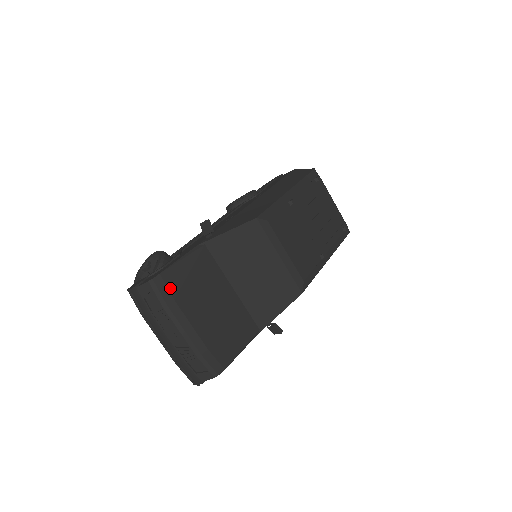
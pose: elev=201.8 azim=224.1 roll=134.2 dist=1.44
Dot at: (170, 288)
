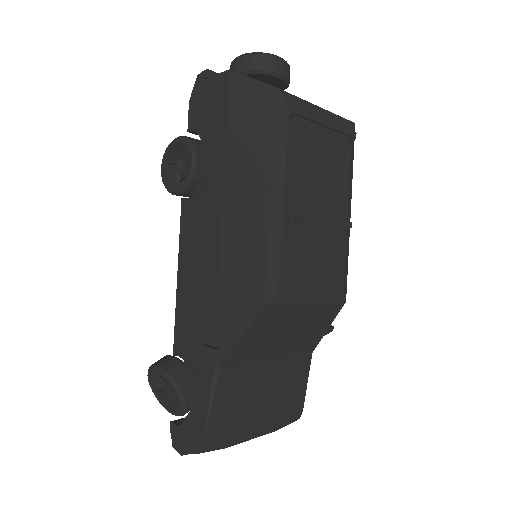
Dot at: (221, 436)
